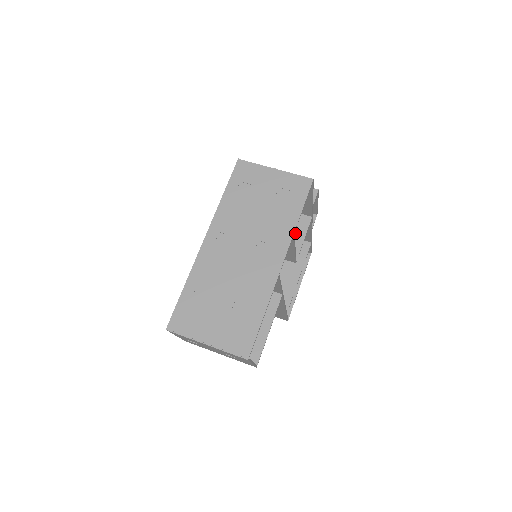
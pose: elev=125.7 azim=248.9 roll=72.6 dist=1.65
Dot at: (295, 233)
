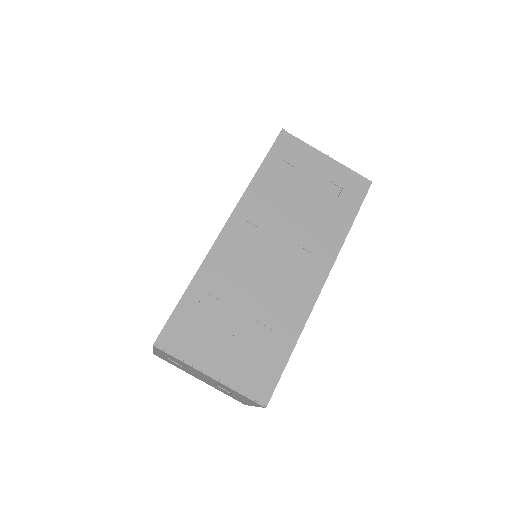
Dot at: occluded
